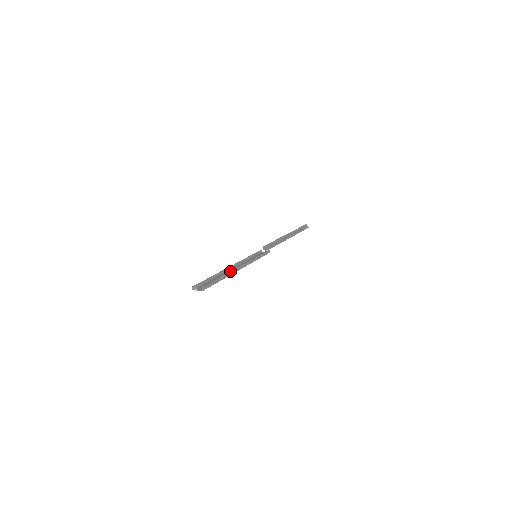
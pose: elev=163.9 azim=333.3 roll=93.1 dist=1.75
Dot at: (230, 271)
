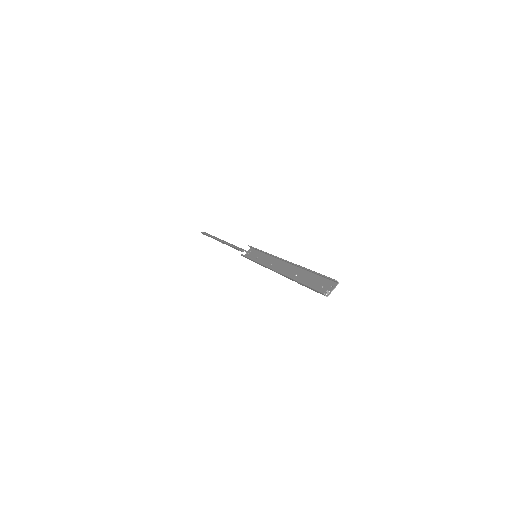
Dot at: occluded
